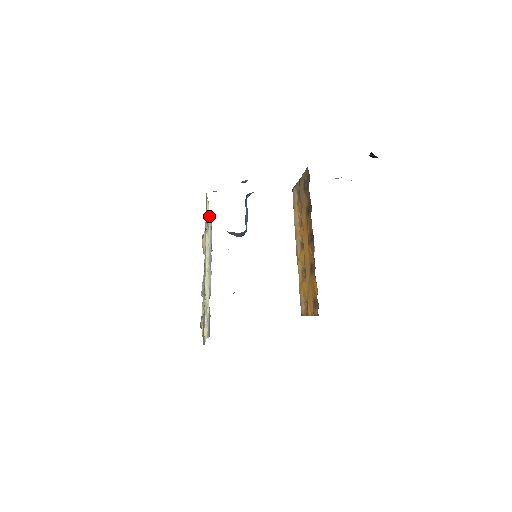
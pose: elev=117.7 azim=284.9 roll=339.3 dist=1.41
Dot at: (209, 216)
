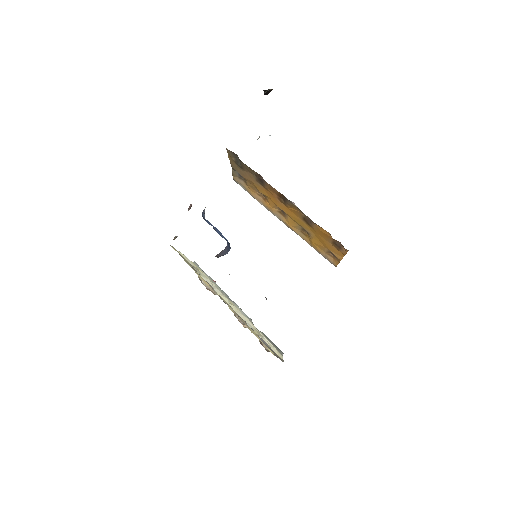
Dot at: occluded
